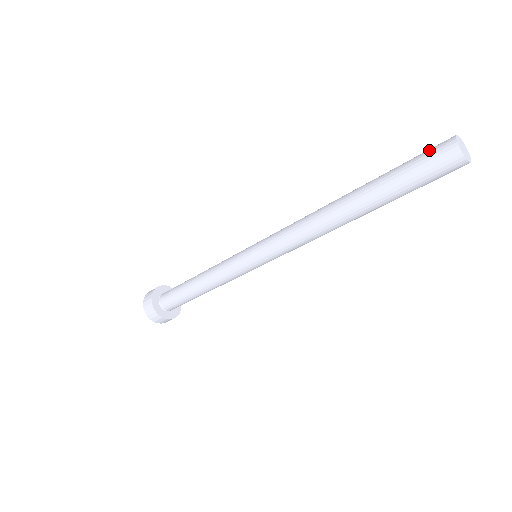
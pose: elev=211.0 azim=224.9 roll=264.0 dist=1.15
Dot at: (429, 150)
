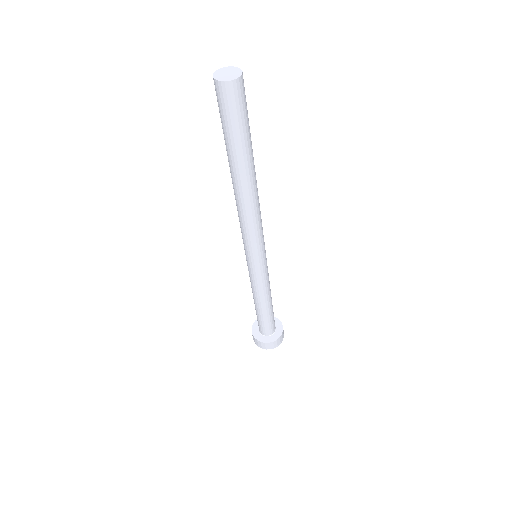
Dot at: occluded
